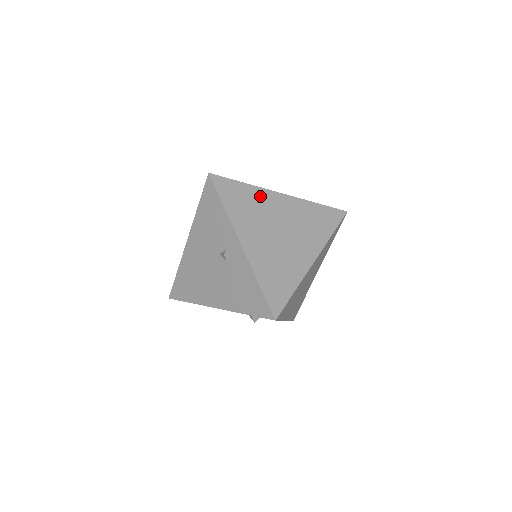
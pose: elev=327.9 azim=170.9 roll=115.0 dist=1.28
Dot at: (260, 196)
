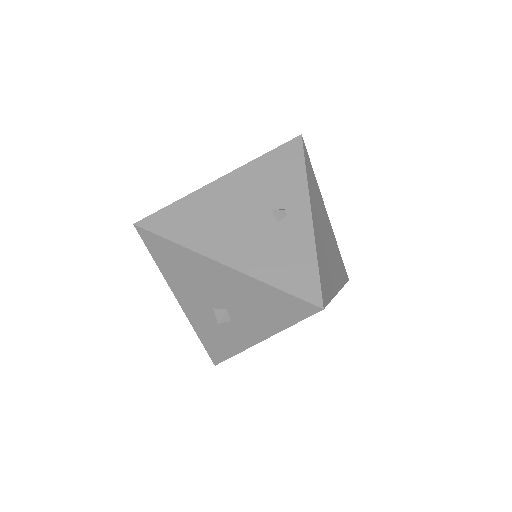
Dot at: (320, 197)
